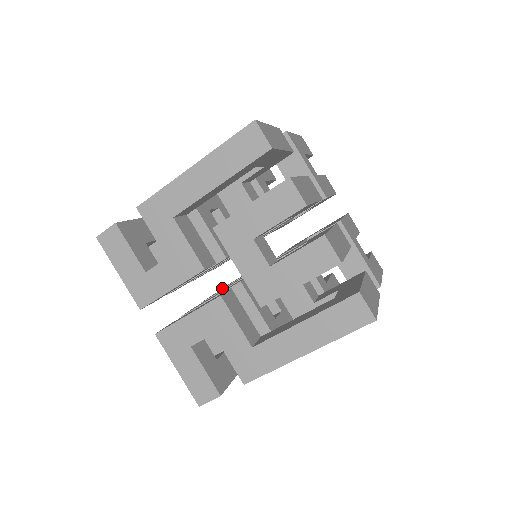
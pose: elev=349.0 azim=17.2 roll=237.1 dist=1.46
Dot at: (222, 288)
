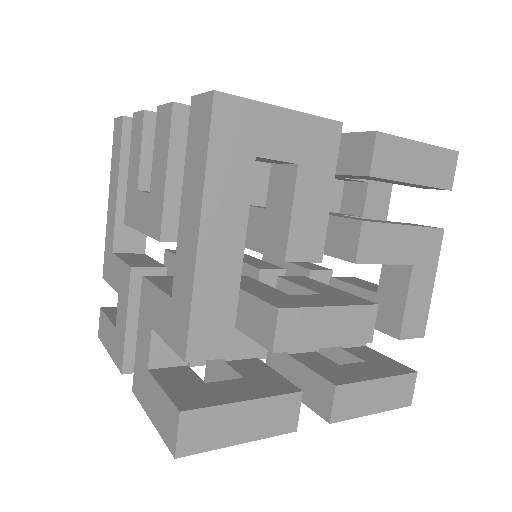
Dot at: occluded
